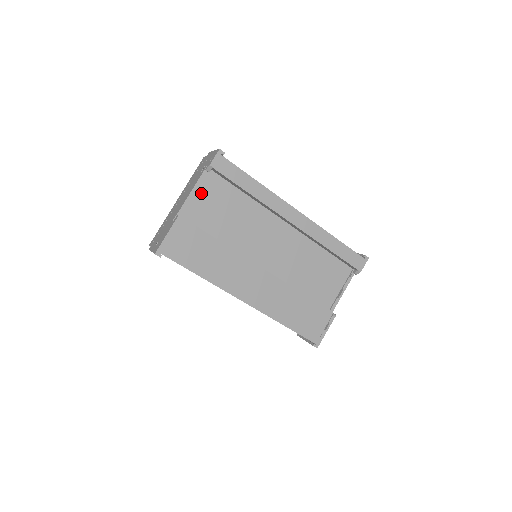
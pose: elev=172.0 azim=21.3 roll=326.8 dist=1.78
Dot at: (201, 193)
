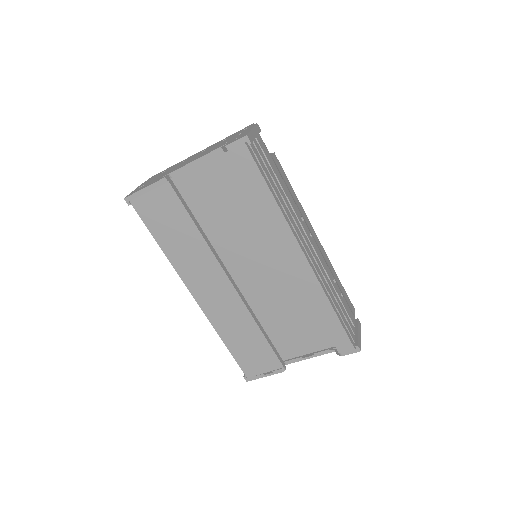
Dot at: (208, 167)
